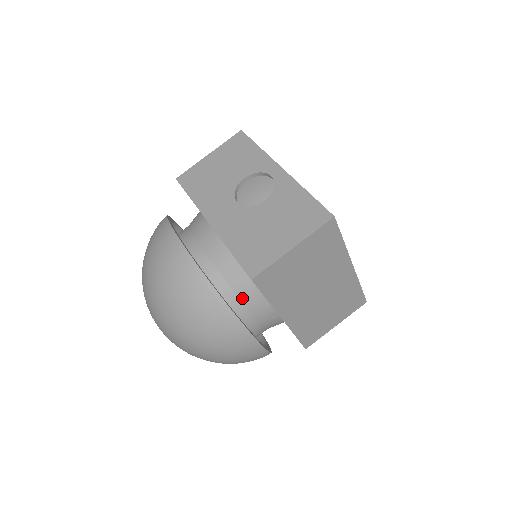
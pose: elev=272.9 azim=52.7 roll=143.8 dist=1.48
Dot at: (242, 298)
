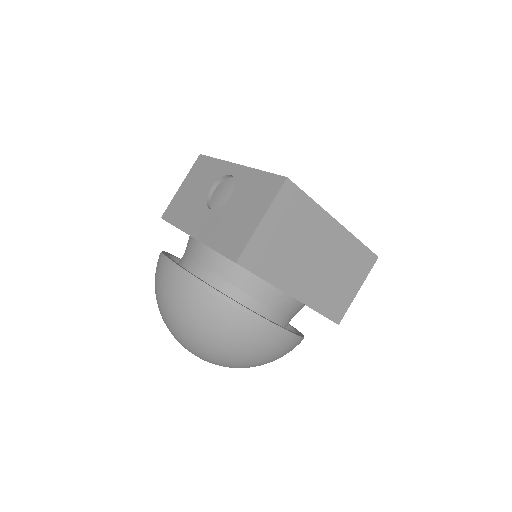
Dot at: (246, 291)
